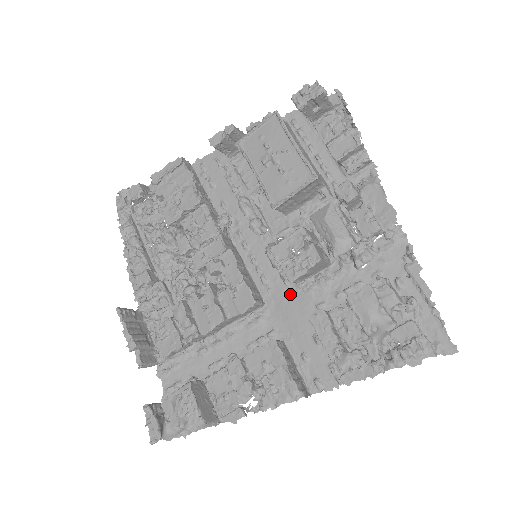
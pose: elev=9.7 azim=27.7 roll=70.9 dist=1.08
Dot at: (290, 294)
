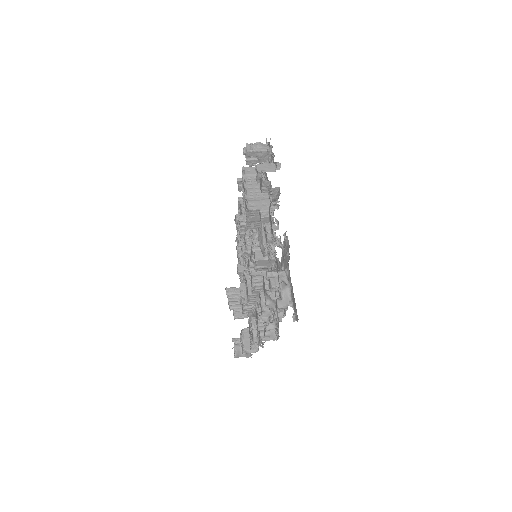
Dot at: occluded
